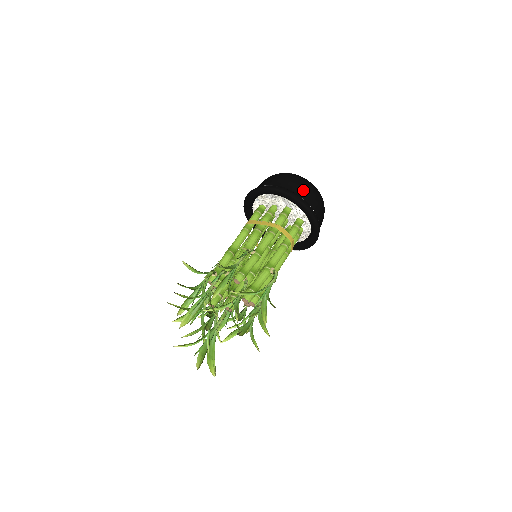
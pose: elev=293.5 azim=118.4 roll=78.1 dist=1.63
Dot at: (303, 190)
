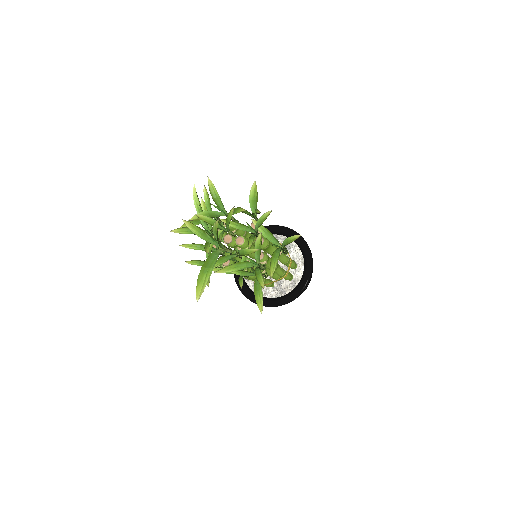
Dot at: occluded
